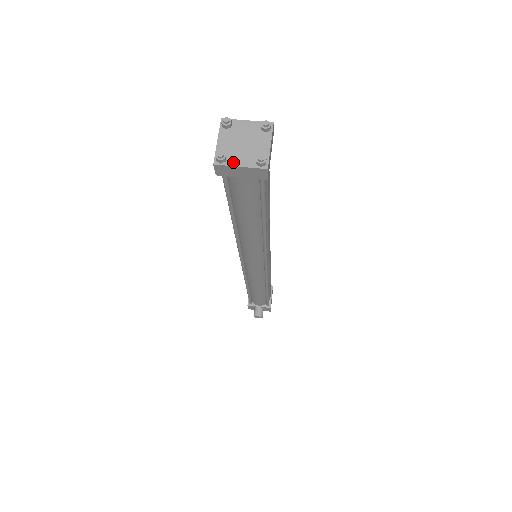
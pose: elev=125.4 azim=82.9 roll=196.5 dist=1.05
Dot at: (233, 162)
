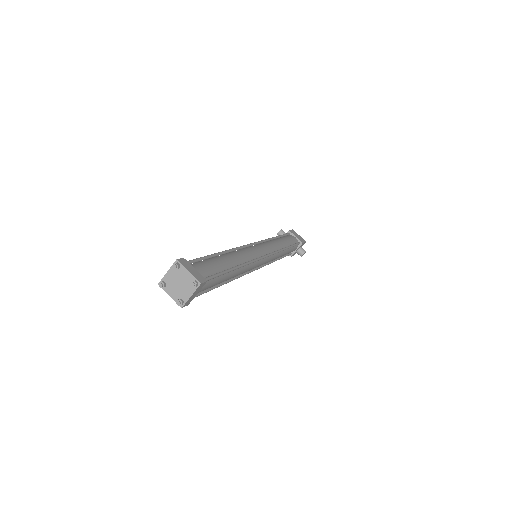
Dot at: (186, 298)
